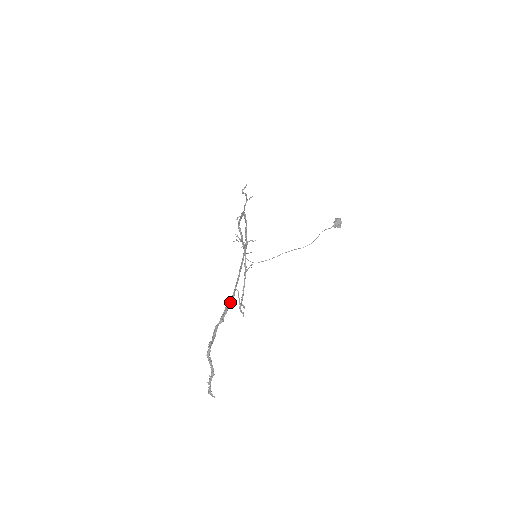
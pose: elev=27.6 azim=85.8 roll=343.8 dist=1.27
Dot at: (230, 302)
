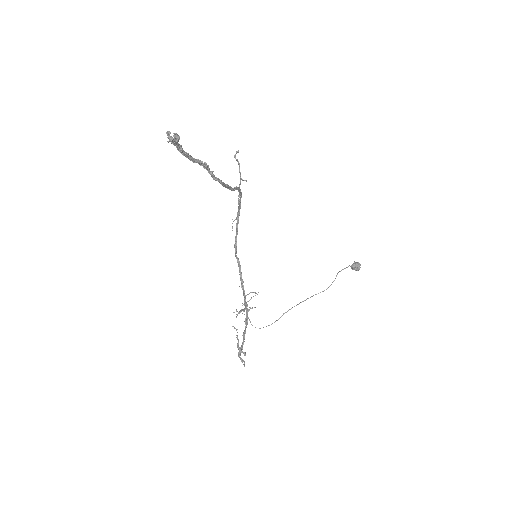
Dot at: (214, 175)
